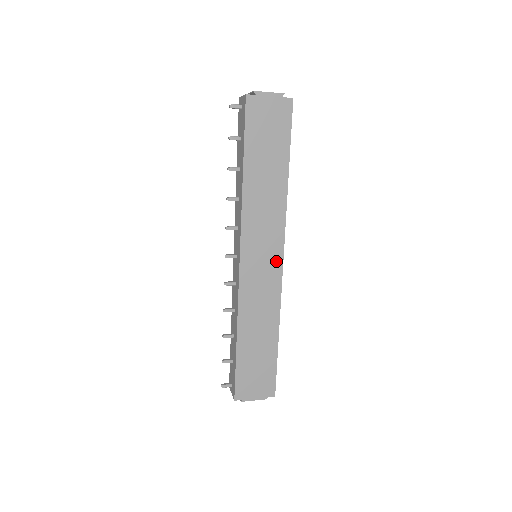
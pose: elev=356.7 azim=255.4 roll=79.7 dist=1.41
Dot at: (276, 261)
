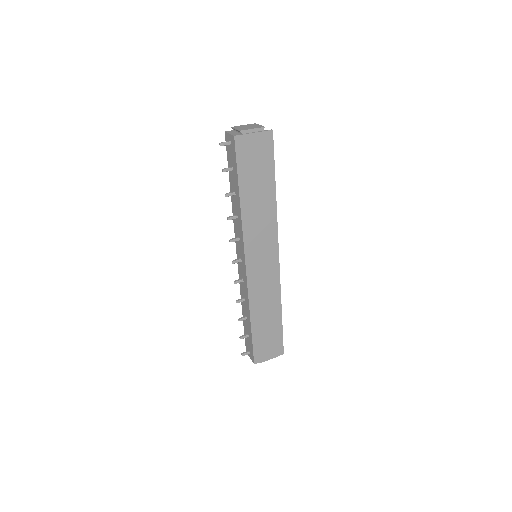
Dot at: (273, 259)
